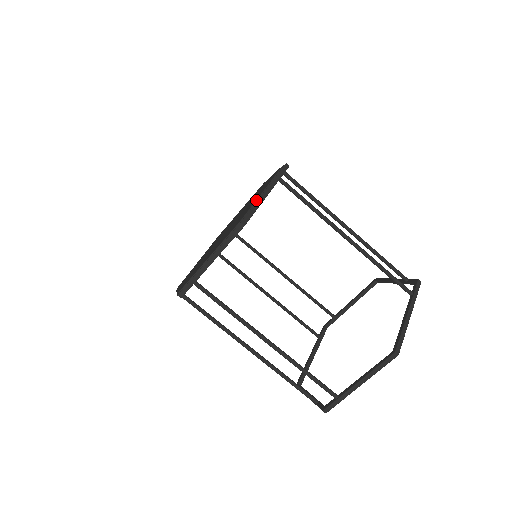
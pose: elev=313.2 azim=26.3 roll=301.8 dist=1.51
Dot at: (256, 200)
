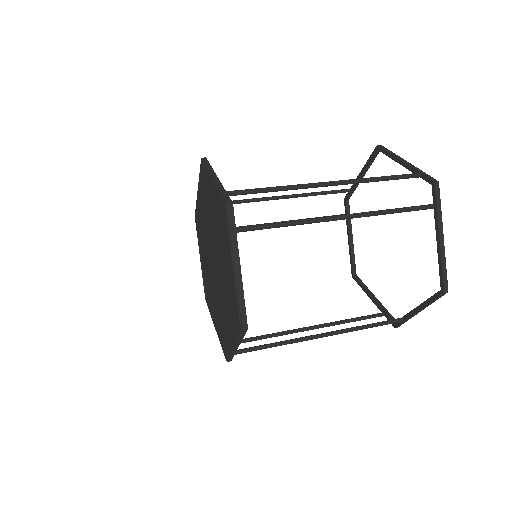
Dot at: (235, 286)
